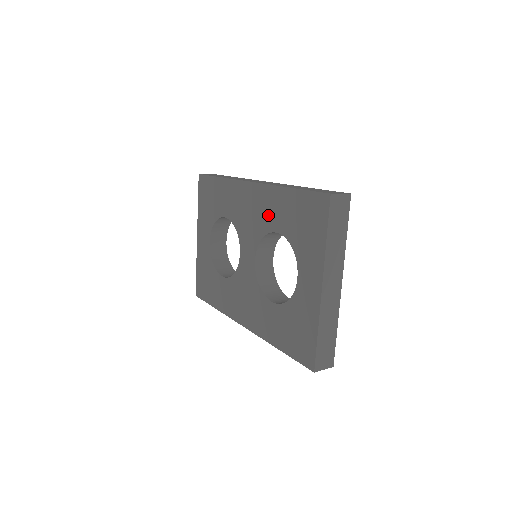
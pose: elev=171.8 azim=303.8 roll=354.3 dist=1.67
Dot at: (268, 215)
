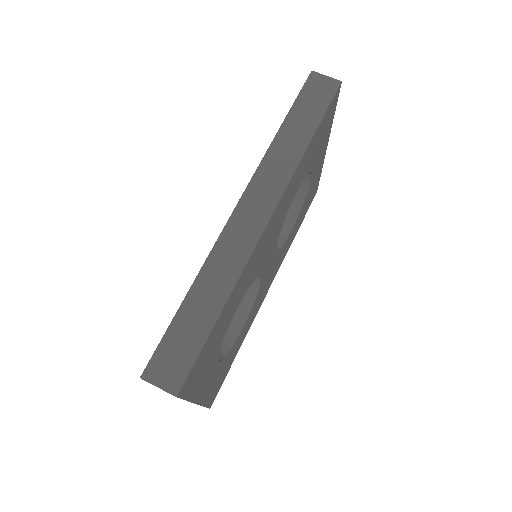
Dot at: occluded
